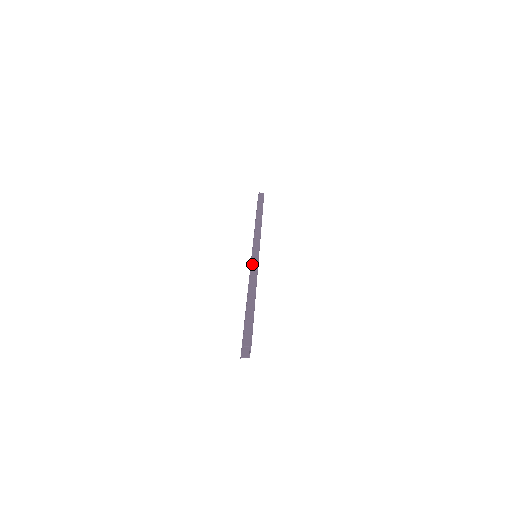
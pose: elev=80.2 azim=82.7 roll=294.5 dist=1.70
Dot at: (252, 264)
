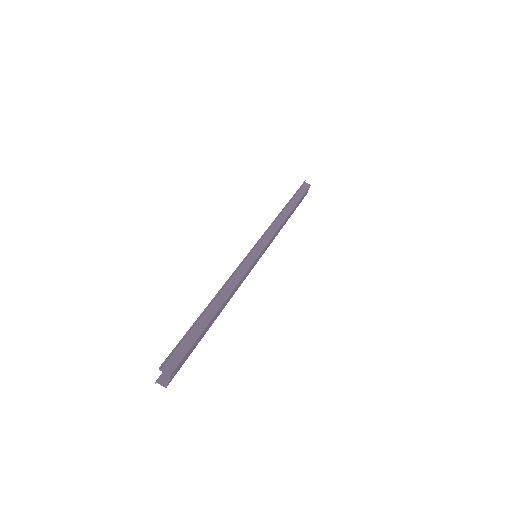
Dot at: (242, 264)
